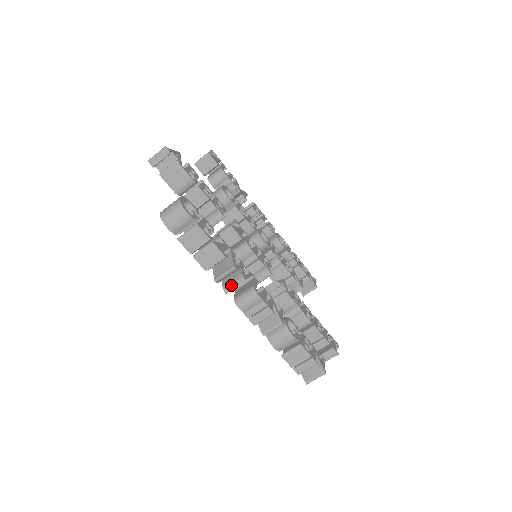
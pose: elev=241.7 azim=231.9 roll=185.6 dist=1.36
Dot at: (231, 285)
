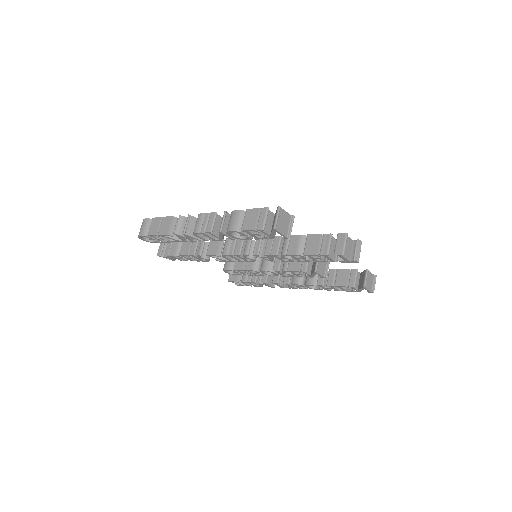
Dot at: (184, 227)
